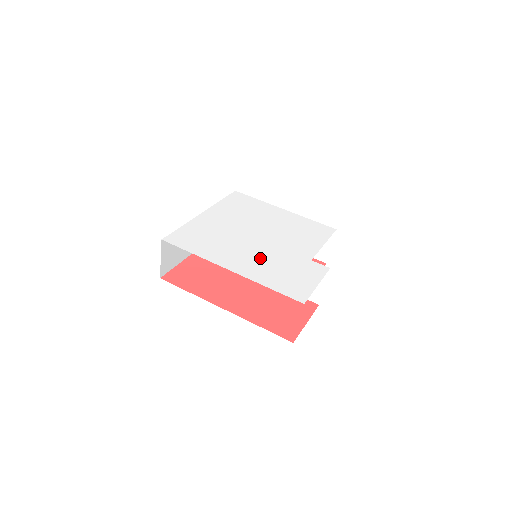
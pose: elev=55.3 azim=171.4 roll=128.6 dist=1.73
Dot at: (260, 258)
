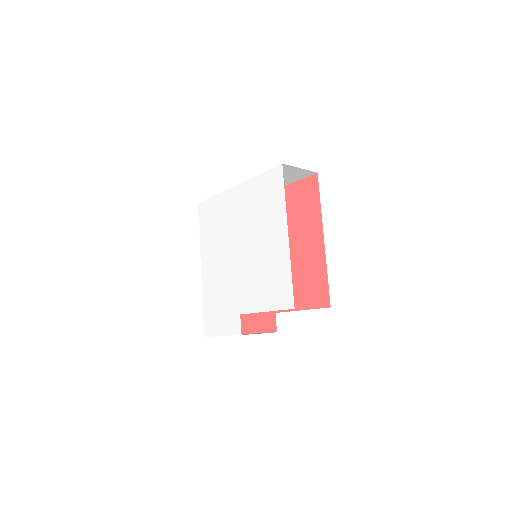
Dot at: (220, 277)
